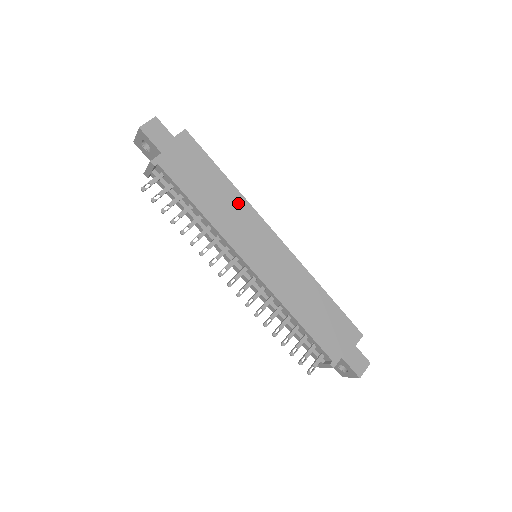
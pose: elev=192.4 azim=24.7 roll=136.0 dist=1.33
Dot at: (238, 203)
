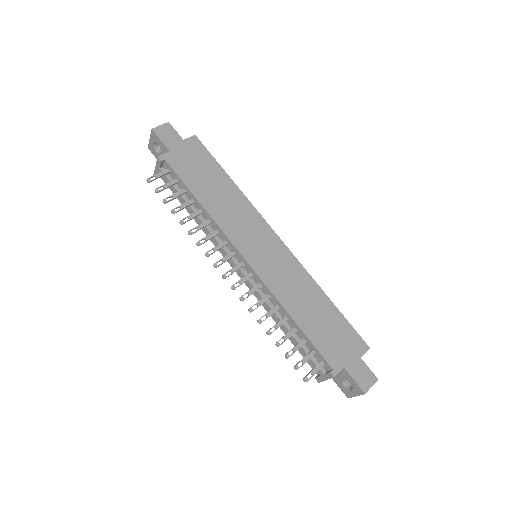
Dot at: (240, 202)
